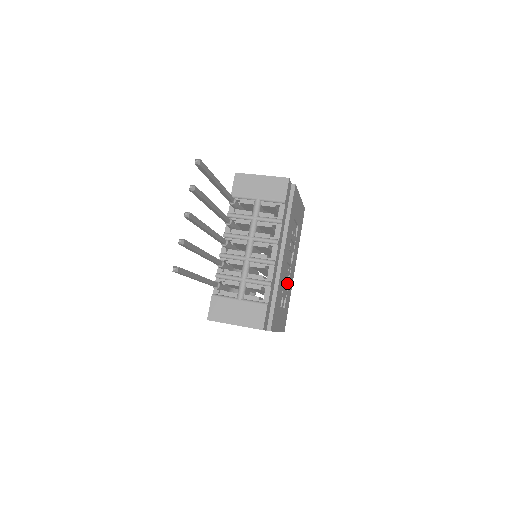
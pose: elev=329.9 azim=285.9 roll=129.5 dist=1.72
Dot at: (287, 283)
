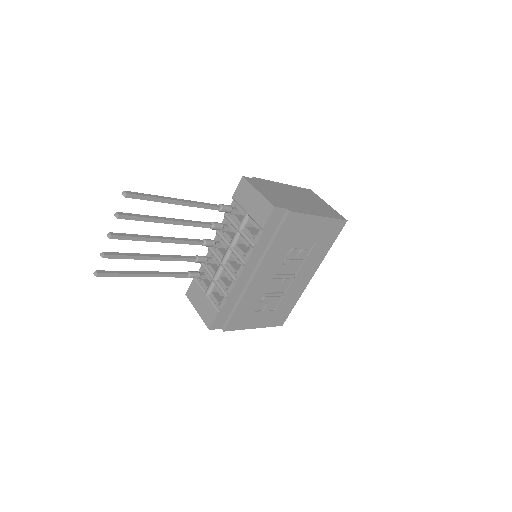
Dot at: (286, 290)
